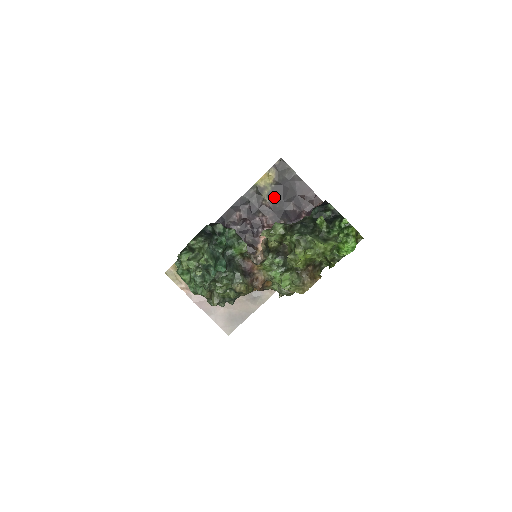
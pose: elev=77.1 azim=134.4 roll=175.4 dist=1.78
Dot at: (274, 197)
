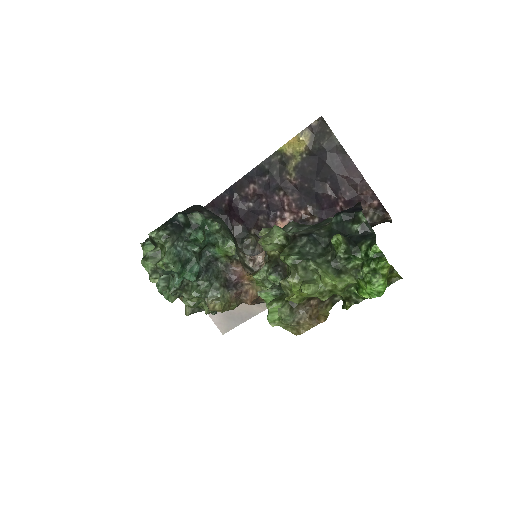
Dot at: (303, 172)
